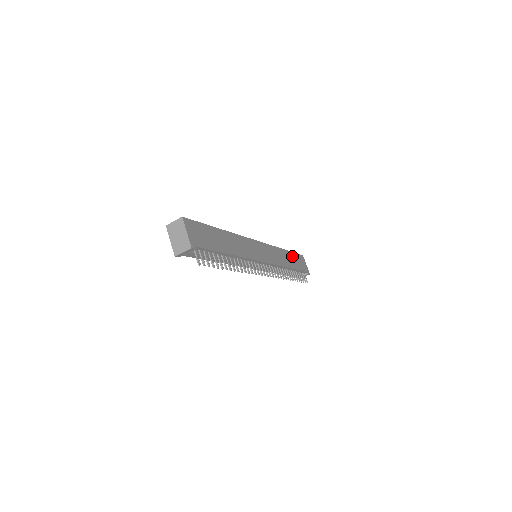
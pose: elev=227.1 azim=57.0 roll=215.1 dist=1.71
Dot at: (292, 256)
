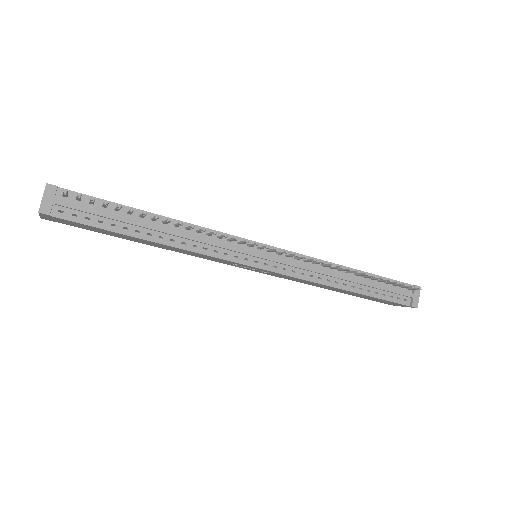
Dot at: occluded
